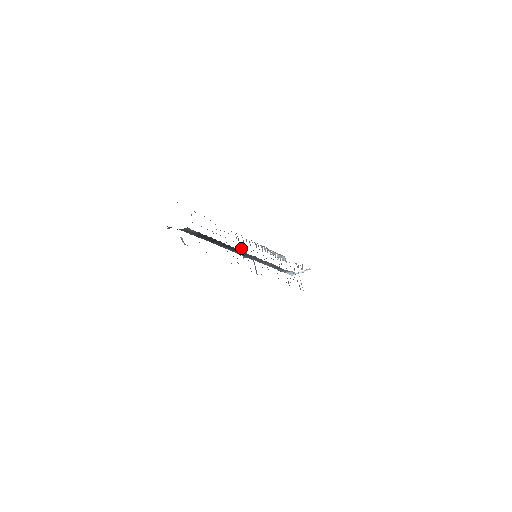
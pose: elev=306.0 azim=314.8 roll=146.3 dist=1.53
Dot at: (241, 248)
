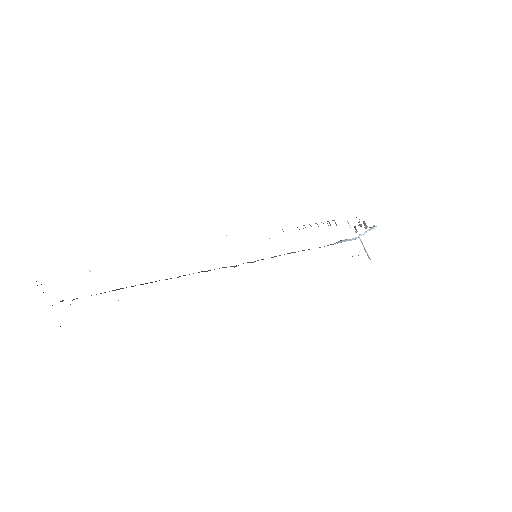
Dot at: occluded
